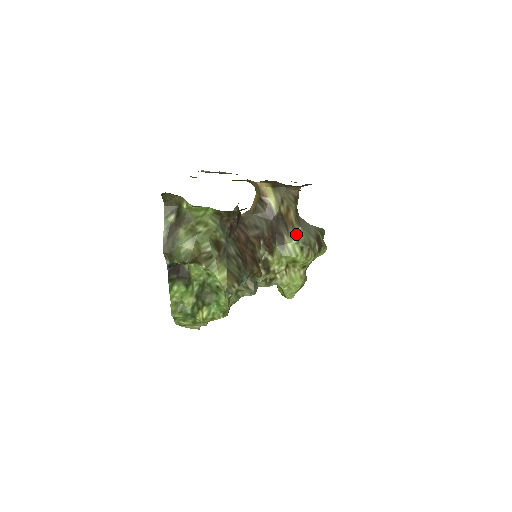
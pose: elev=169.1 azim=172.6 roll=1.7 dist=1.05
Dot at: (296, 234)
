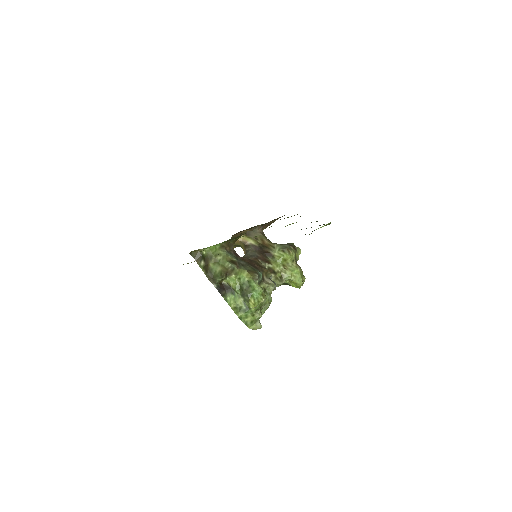
Dot at: (275, 248)
